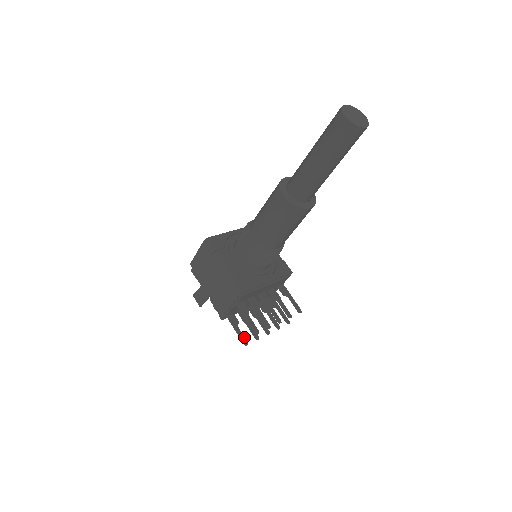
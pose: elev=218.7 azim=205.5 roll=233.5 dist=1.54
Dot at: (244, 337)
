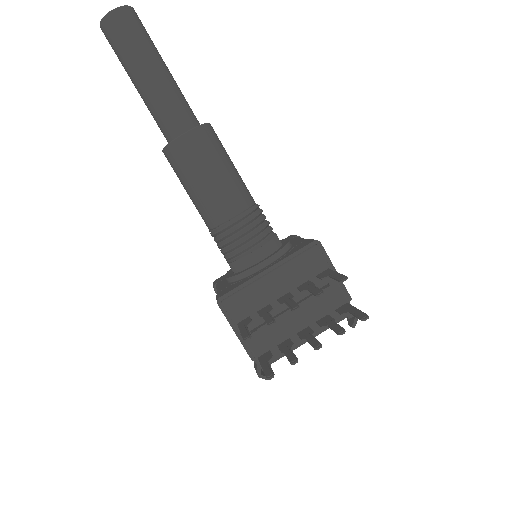
Dot at: (271, 370)
